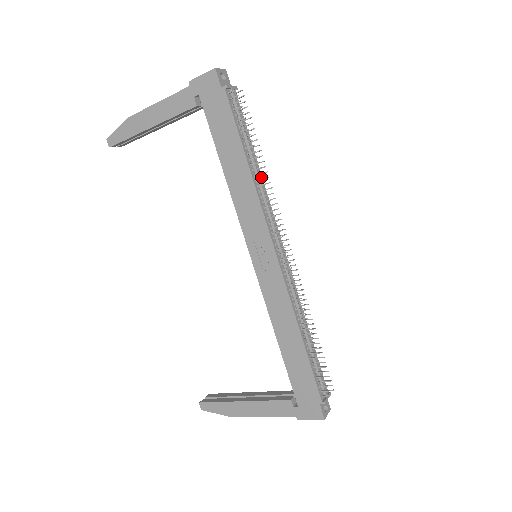
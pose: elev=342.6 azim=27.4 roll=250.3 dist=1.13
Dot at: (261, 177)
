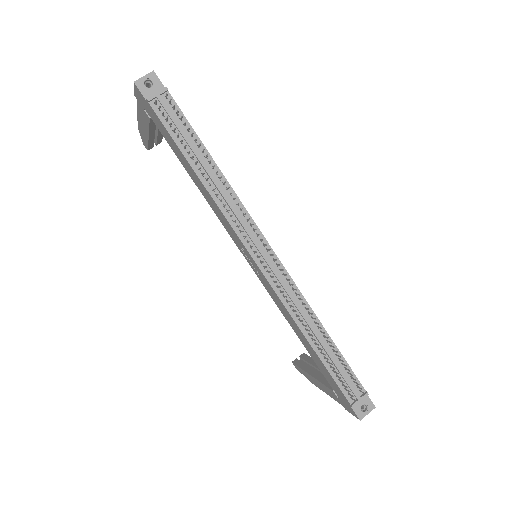
Dot at: (224, 180)
